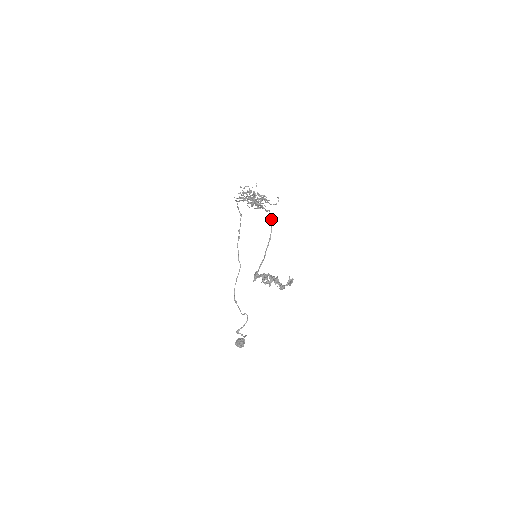
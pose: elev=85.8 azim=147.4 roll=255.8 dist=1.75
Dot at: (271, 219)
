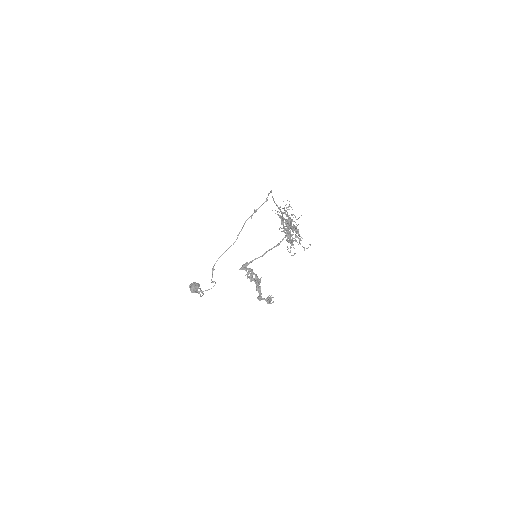
Dot at: occluded
